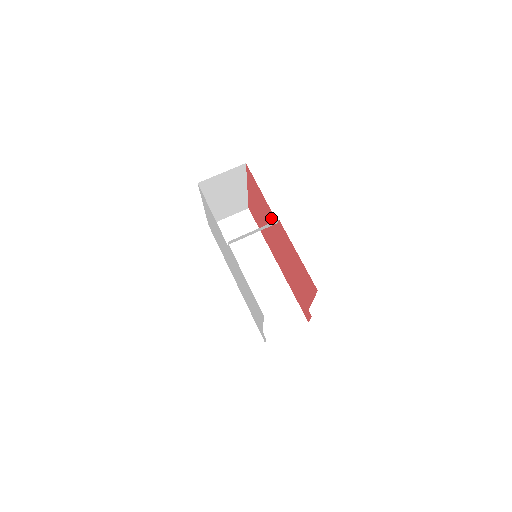
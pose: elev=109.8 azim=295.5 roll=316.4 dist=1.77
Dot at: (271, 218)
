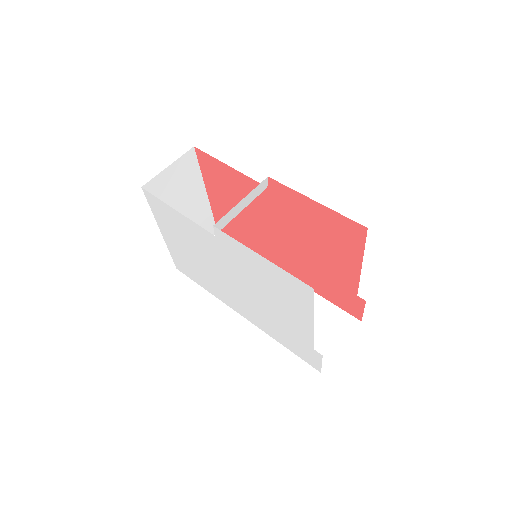
Dot at: occluded
